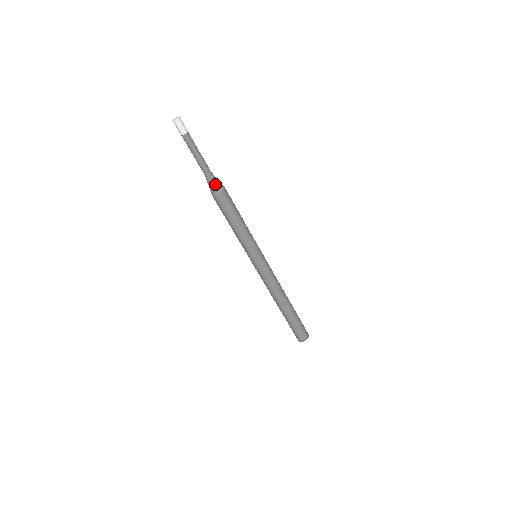
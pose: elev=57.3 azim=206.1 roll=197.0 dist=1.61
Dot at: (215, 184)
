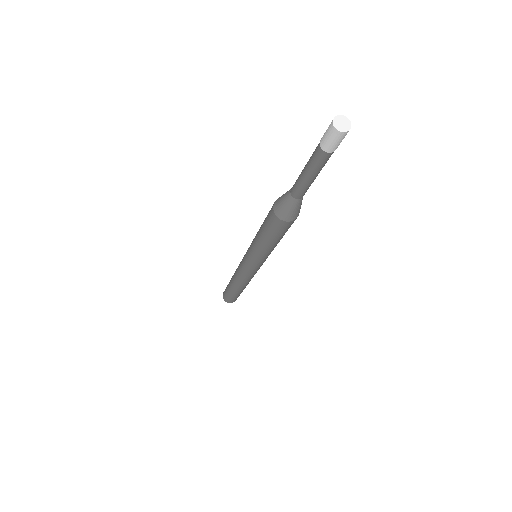
Dot at: (295, 210)
